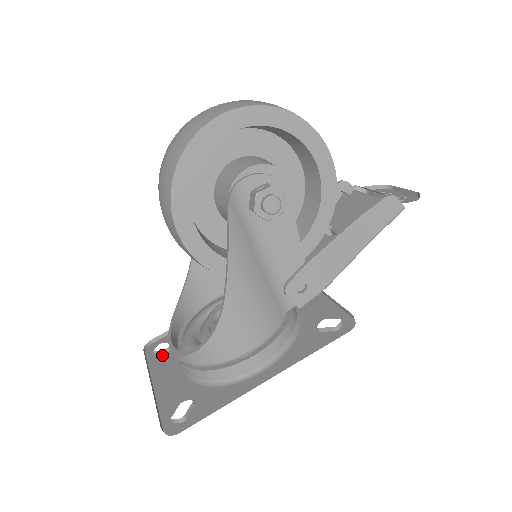
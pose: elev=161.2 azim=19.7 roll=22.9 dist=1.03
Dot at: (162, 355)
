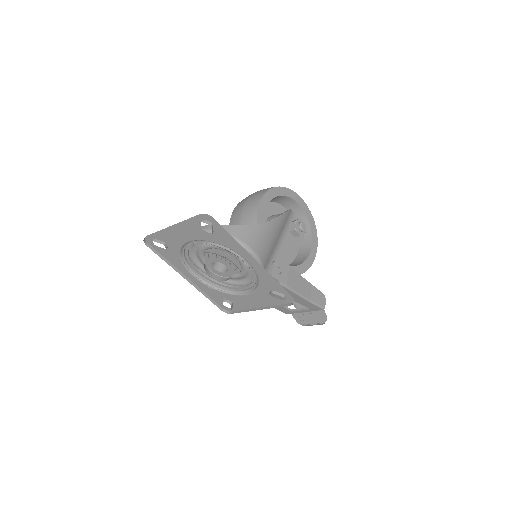
Dot at: (161, 243)
